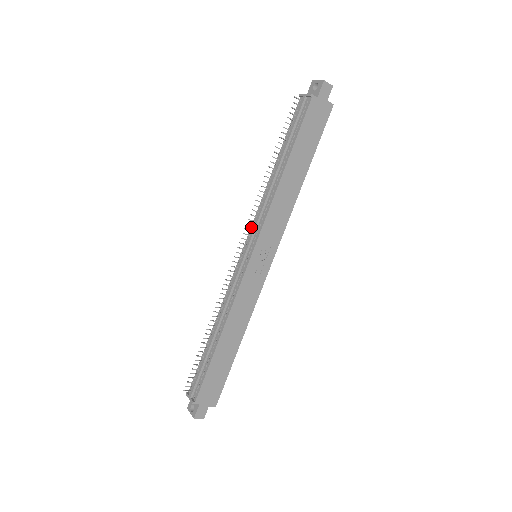
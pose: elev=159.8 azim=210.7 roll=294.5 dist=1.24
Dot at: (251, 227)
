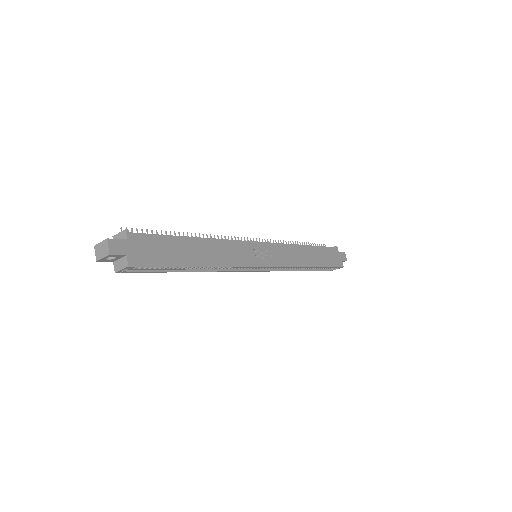
Dot at: occluded
